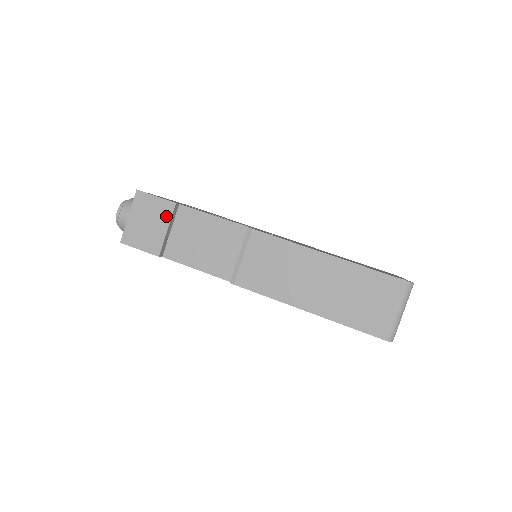
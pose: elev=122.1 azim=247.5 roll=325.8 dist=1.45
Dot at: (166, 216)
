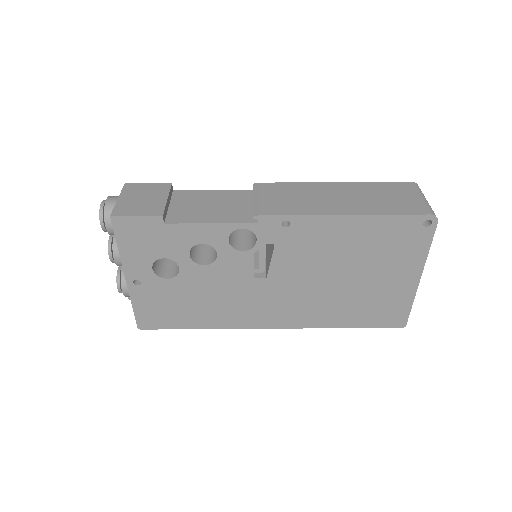
Dot at: (163, 191)
